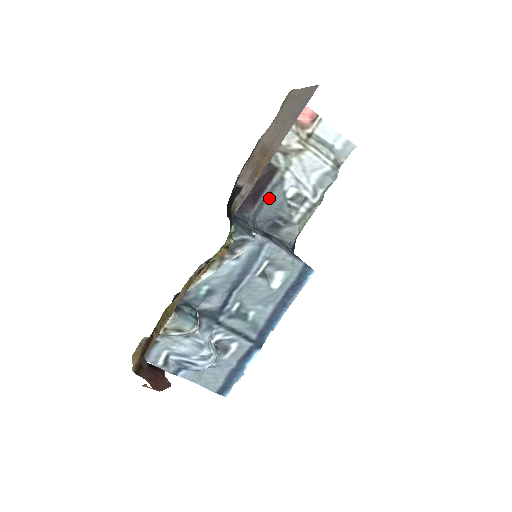
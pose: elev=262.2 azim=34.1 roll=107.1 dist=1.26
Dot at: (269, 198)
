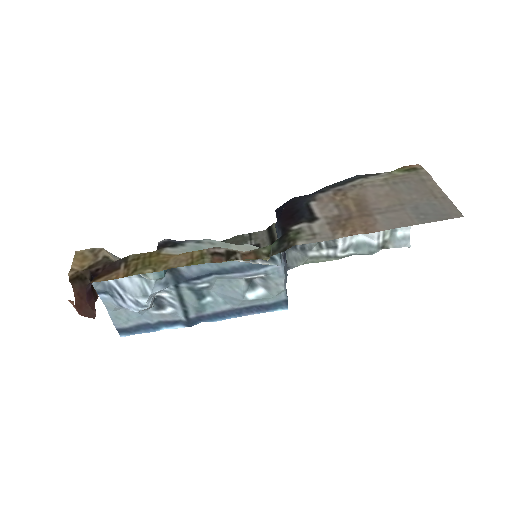
Dot at: occluded
